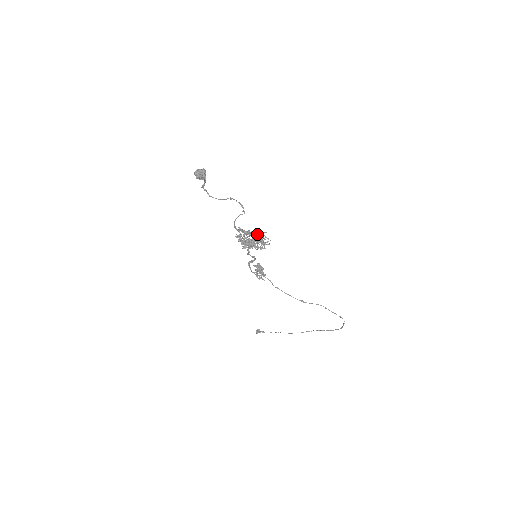
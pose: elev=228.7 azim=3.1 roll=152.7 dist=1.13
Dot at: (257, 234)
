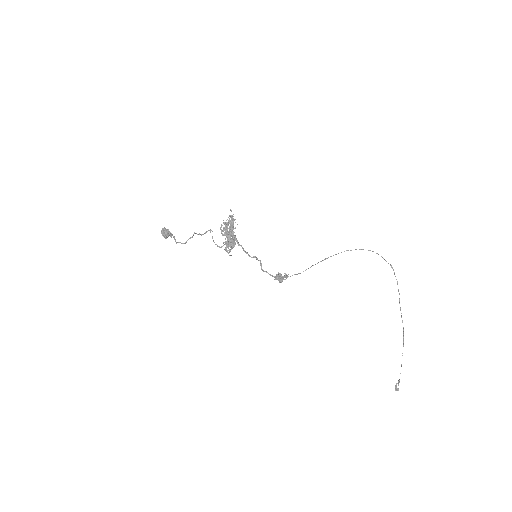
Dot at: (226, 223)
